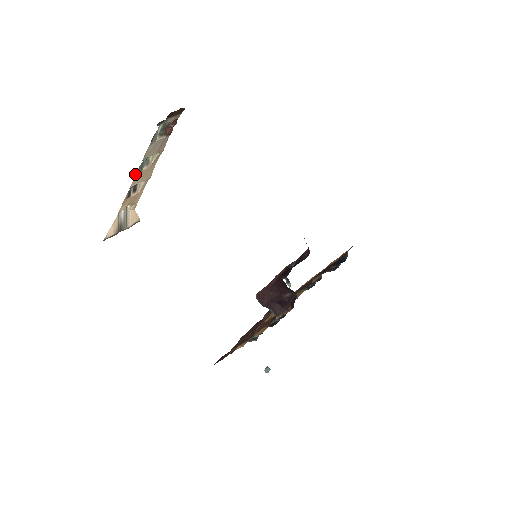
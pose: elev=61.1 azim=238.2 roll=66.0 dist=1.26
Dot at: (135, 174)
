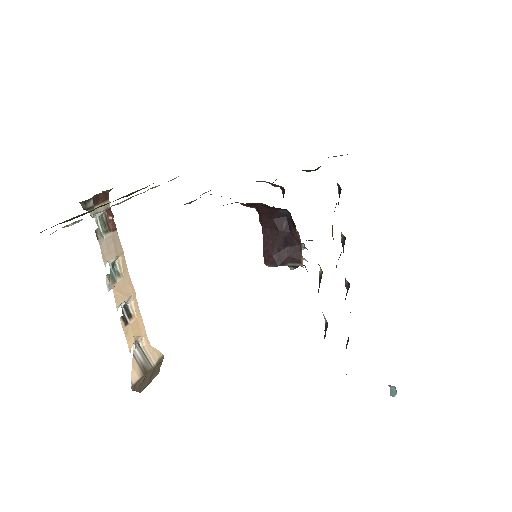
Dot at: (106, 283)
